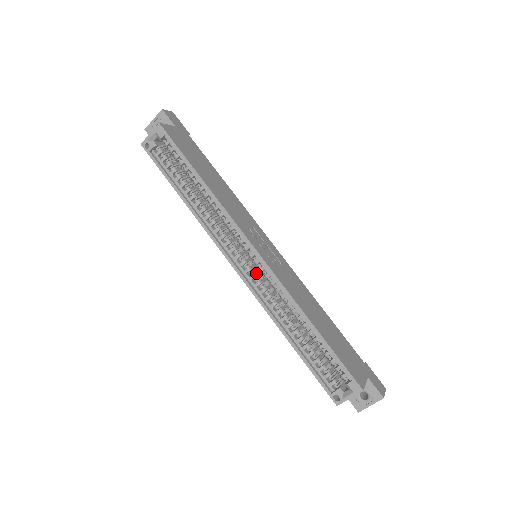
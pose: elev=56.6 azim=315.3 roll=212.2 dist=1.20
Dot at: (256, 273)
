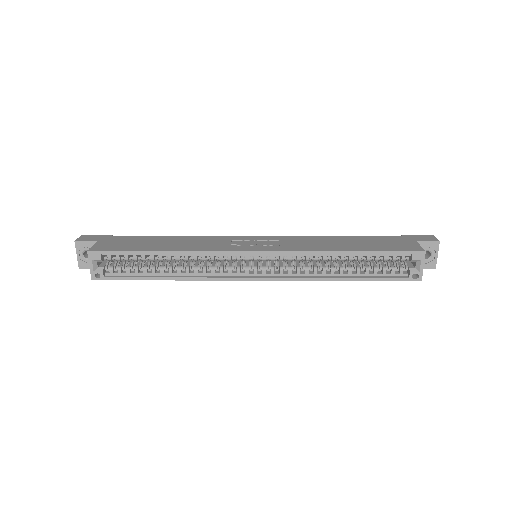
Dot at: (271, 266)
